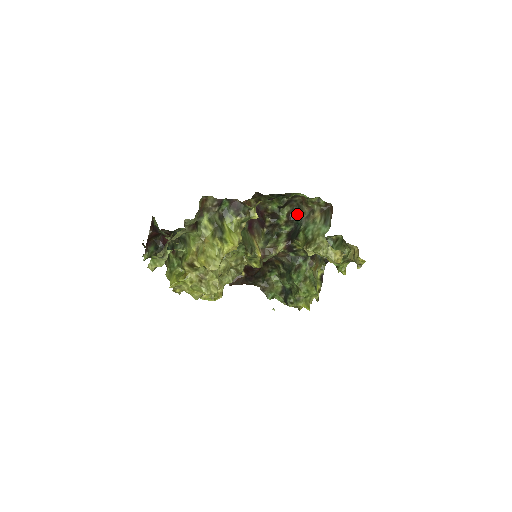
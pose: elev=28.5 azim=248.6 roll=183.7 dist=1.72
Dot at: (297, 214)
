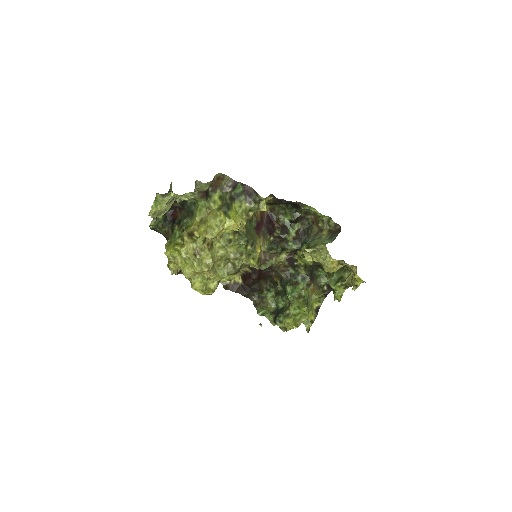
Dot at: (306, 233)
